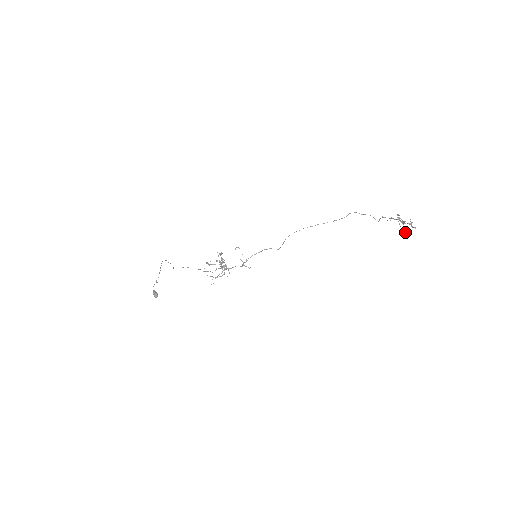
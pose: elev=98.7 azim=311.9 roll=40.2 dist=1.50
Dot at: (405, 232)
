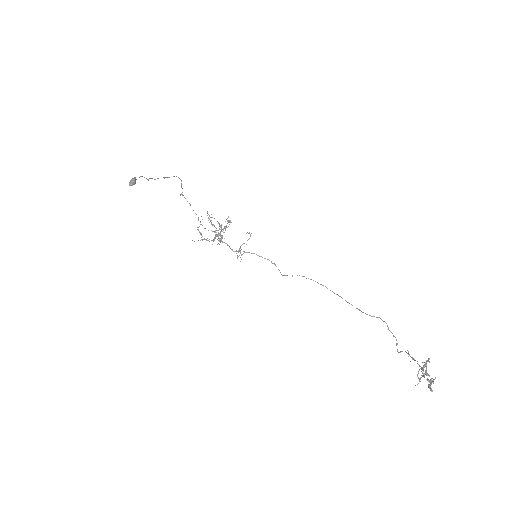
Dot at: occluded
